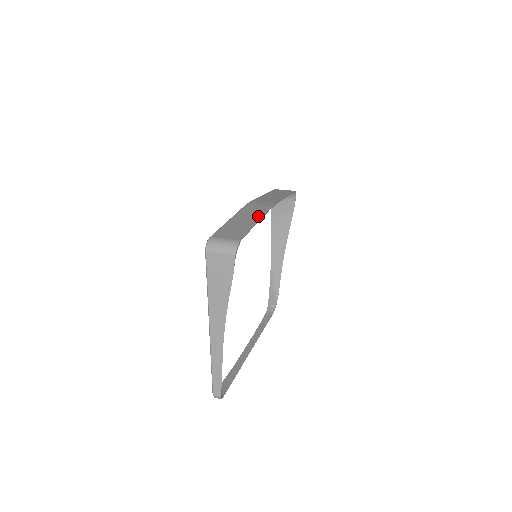
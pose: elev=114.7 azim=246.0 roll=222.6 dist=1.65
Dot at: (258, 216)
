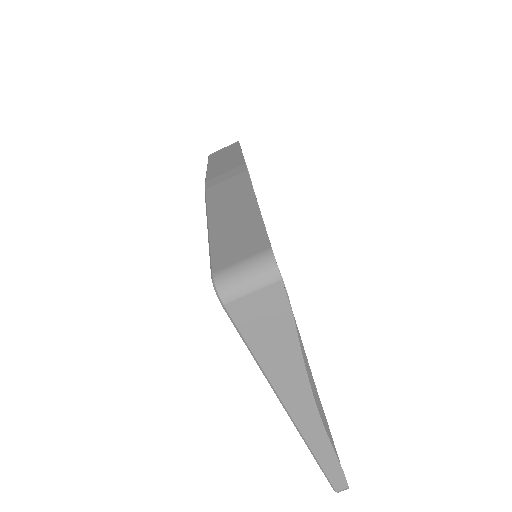
Dot at: (246, 195)
